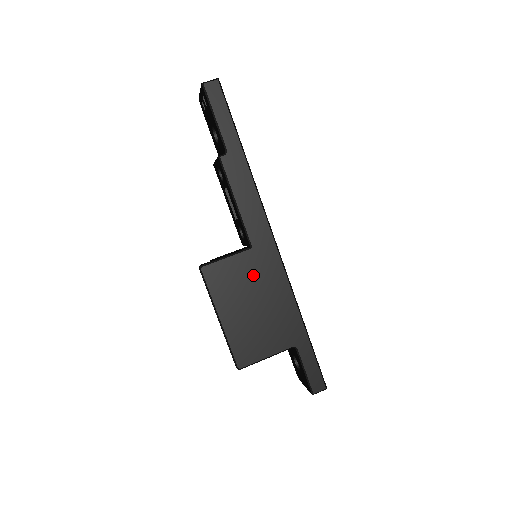
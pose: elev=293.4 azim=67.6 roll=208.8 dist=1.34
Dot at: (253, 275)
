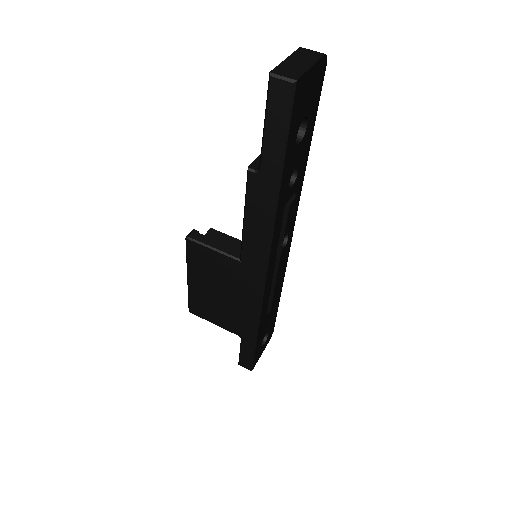
Dot at: (230, 277)
